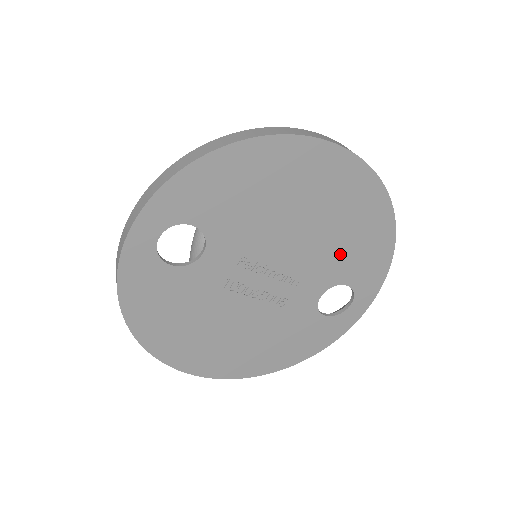
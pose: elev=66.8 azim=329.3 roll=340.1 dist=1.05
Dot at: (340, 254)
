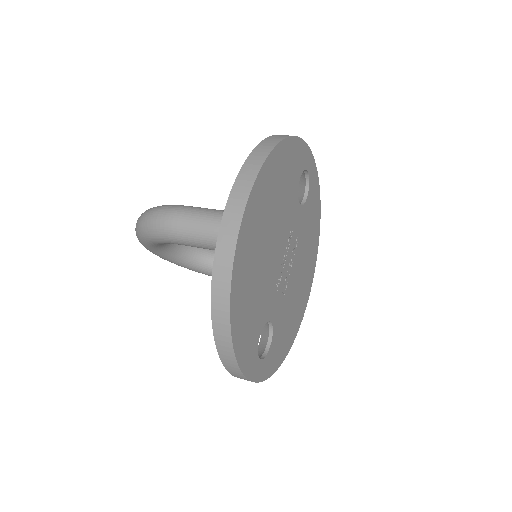
Dot at: (286, 196)
